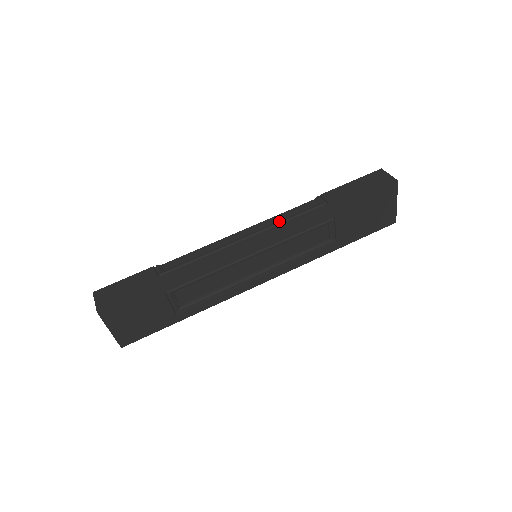
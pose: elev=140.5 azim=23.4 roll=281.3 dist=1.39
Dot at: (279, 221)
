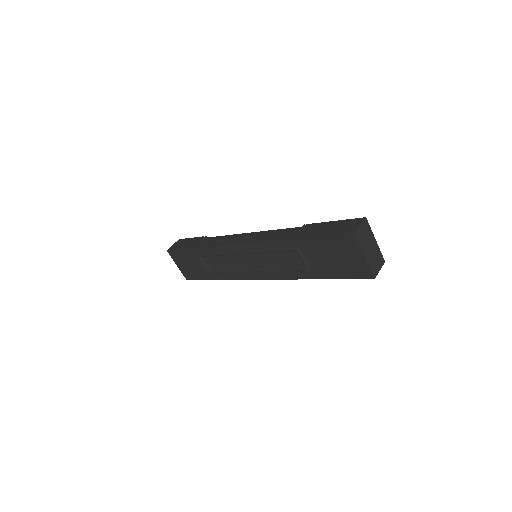
Dot at: (267, 234)
